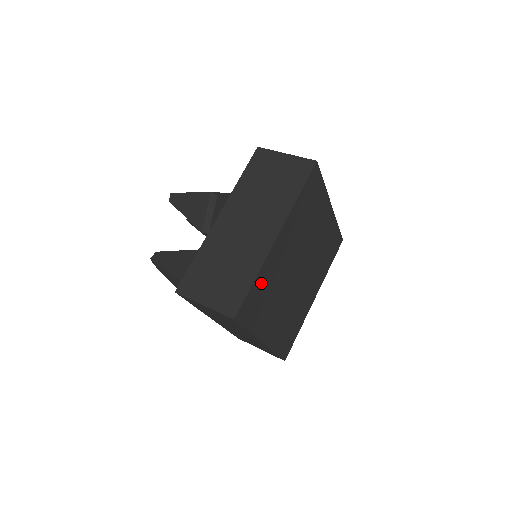
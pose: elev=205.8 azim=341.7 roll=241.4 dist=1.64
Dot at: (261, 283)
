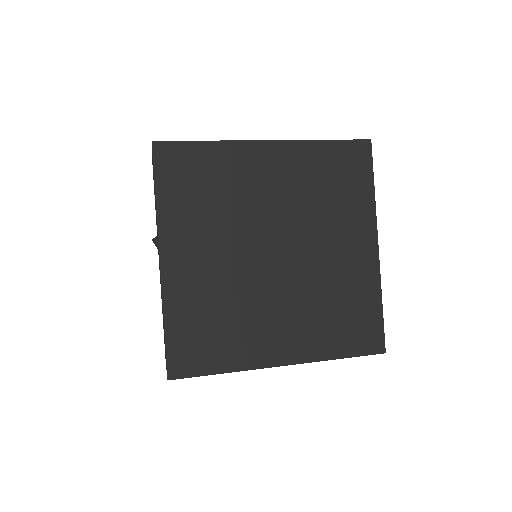
Dot at: (185, 319)
